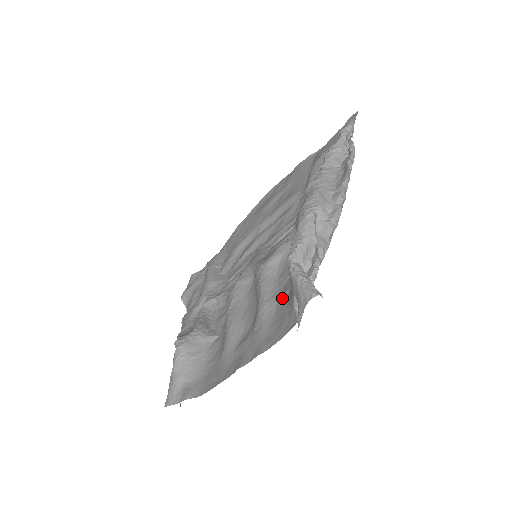
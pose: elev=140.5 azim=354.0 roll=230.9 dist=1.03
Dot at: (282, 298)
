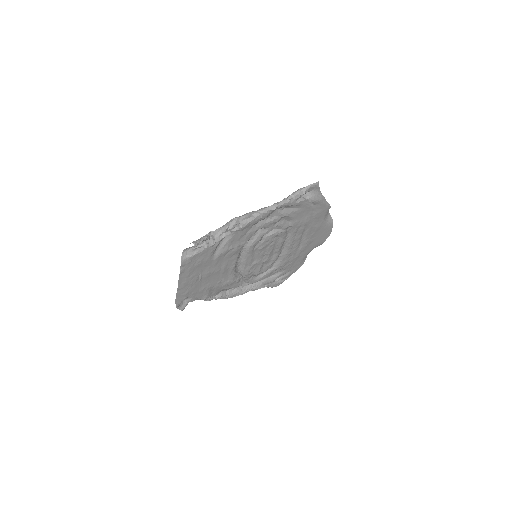
Dot at: (212, 257)
